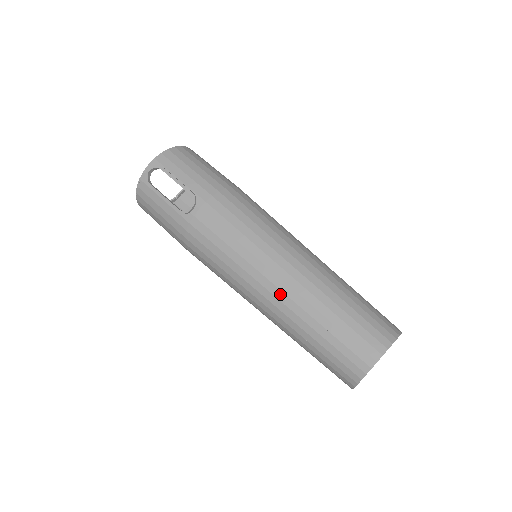
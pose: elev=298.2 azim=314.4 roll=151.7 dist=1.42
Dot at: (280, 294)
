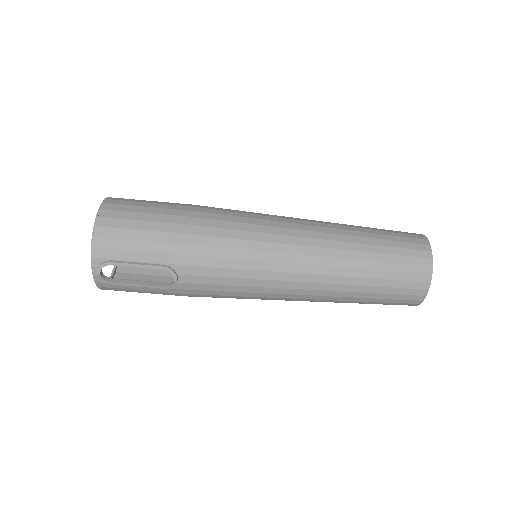
Dot at: (315, 292)
